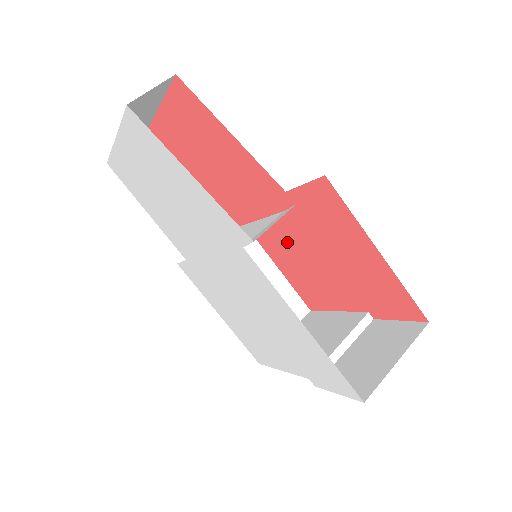
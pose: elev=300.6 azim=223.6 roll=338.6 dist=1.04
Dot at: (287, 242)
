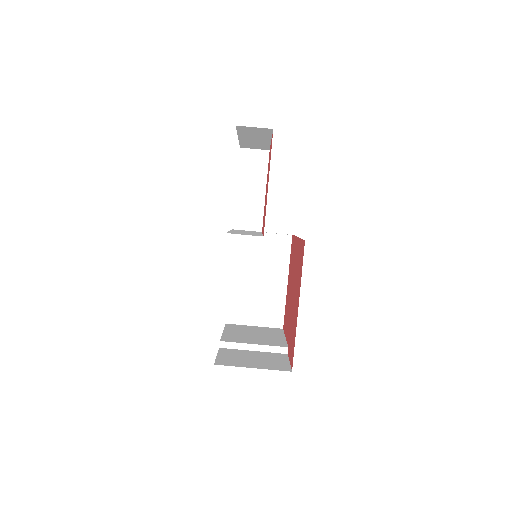
Dot at: (292, 271)
